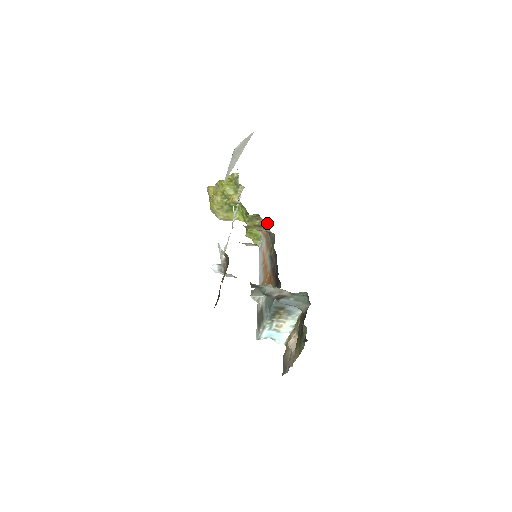
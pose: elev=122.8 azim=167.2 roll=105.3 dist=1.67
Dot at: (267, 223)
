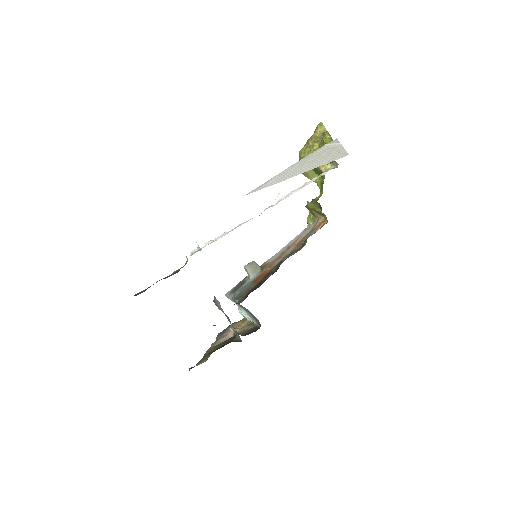
Dot at: occluded
